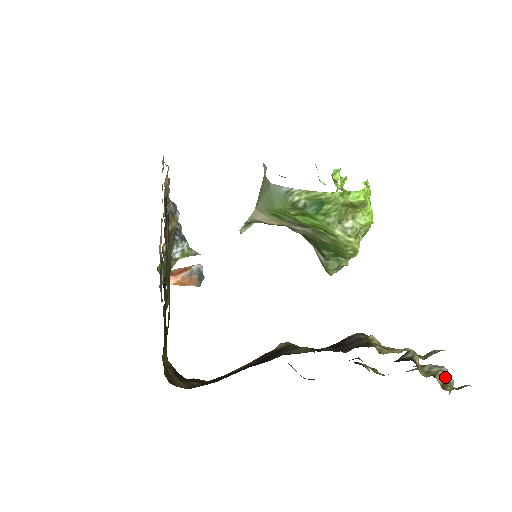
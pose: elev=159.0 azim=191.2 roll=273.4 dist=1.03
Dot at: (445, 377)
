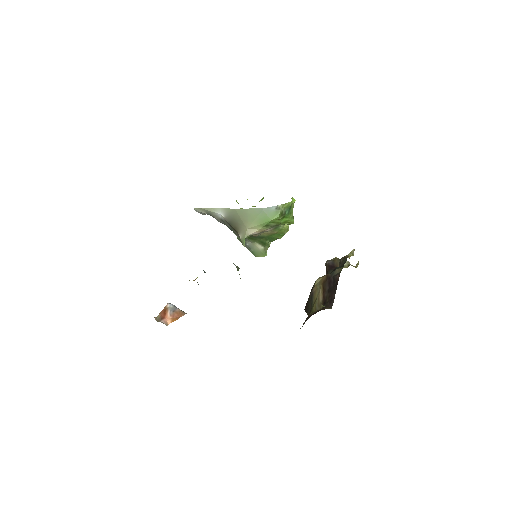
Dot at: (350, 264)
